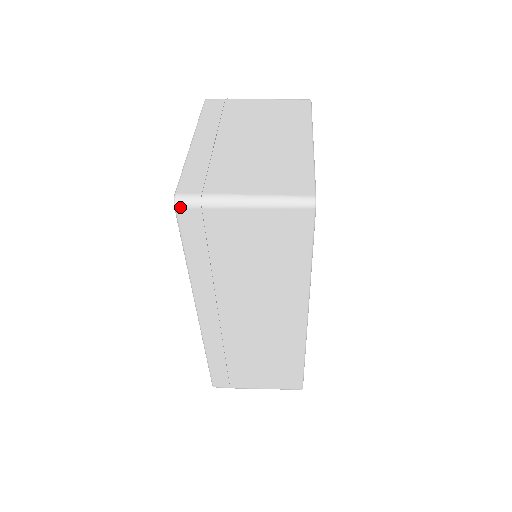
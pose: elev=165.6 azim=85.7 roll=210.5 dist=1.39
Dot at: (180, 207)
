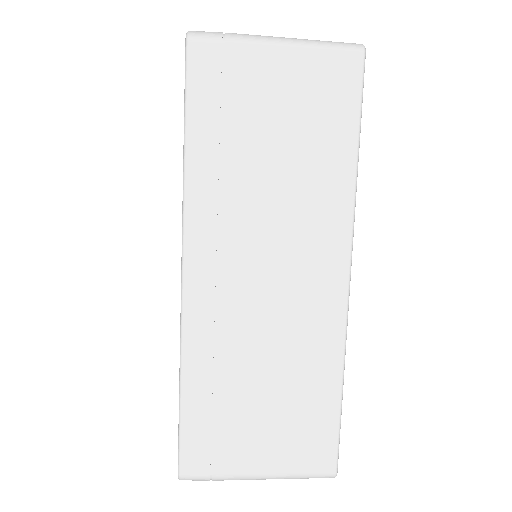
Dot at: (194, 40)
